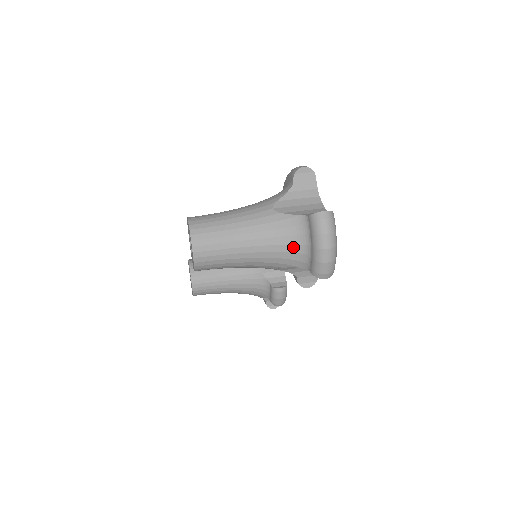
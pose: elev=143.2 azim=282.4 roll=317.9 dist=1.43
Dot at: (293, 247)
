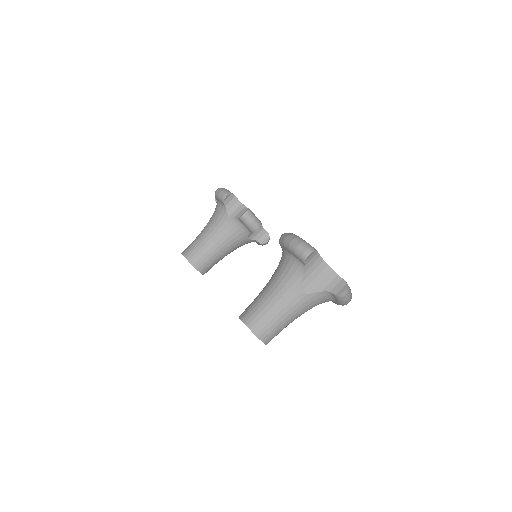
Dot at: occluded
